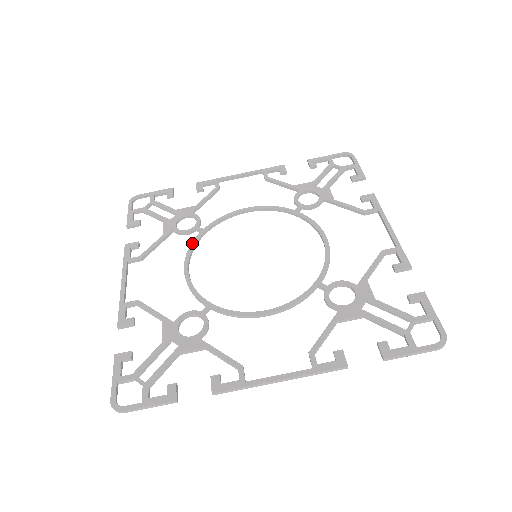
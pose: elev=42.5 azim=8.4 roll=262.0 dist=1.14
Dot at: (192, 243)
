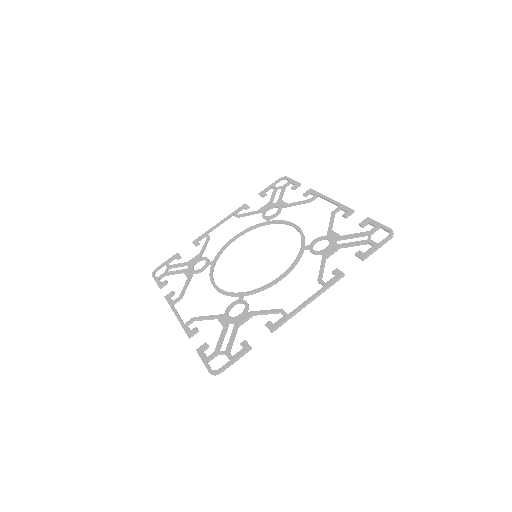
Dot at: (210, 272)
